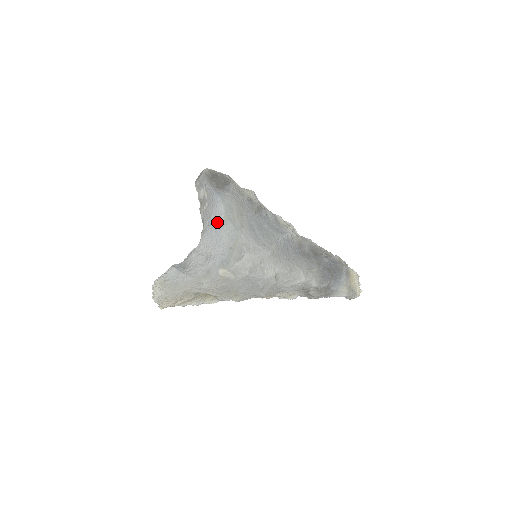
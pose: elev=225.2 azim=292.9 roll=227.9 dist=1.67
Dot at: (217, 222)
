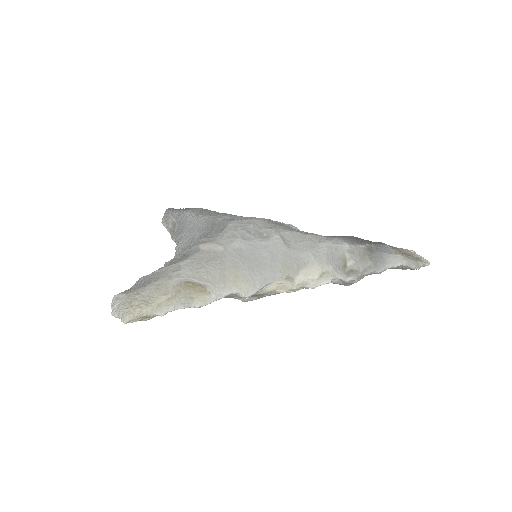
Dot at: (190, 225)
